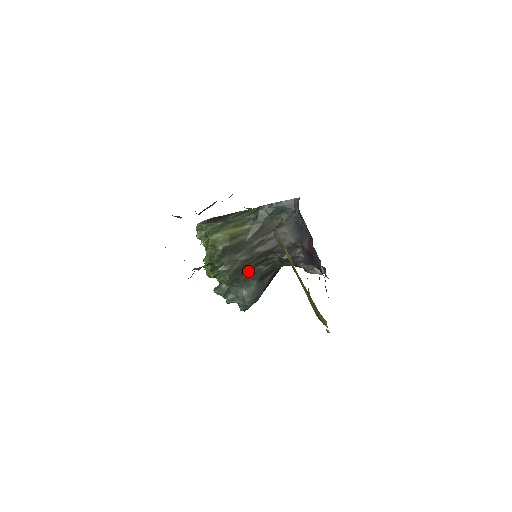
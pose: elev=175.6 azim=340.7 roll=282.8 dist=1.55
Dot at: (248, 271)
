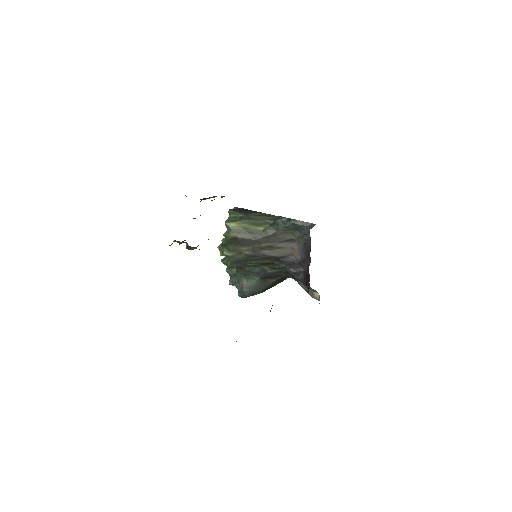
Dot at: (253, 266)
